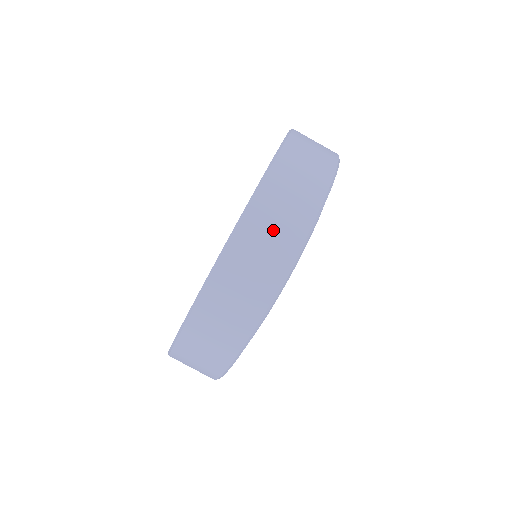
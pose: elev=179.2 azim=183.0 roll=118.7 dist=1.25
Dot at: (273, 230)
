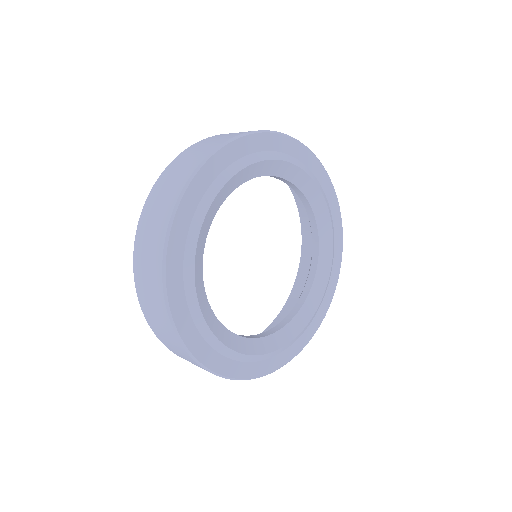
Dot at: (179, 170)
